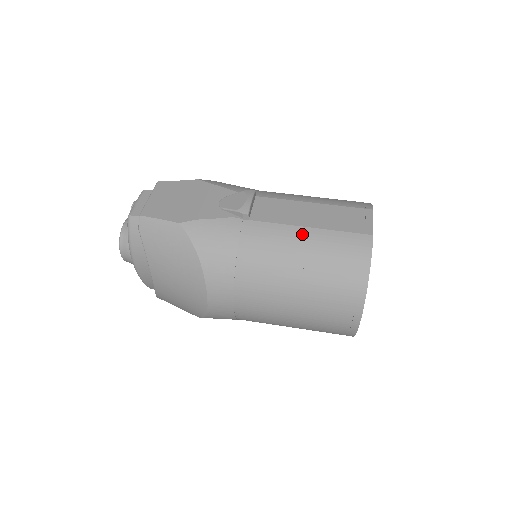
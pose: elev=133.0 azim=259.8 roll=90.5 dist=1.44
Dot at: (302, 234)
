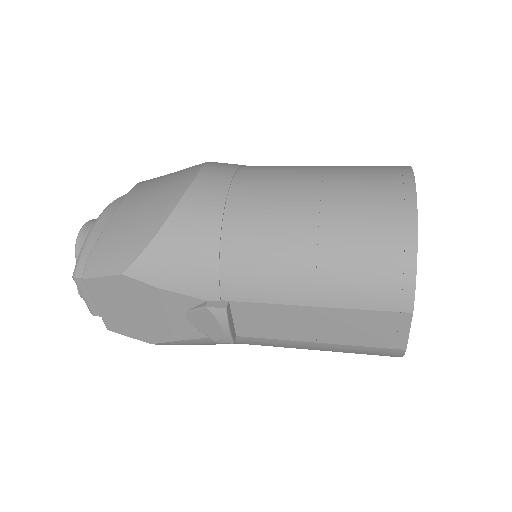
Dot at: occluded
